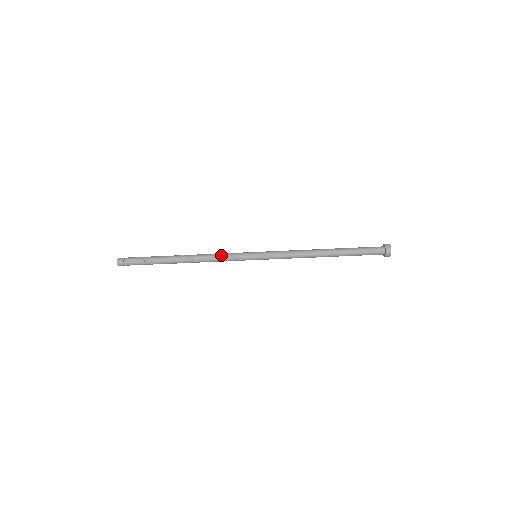
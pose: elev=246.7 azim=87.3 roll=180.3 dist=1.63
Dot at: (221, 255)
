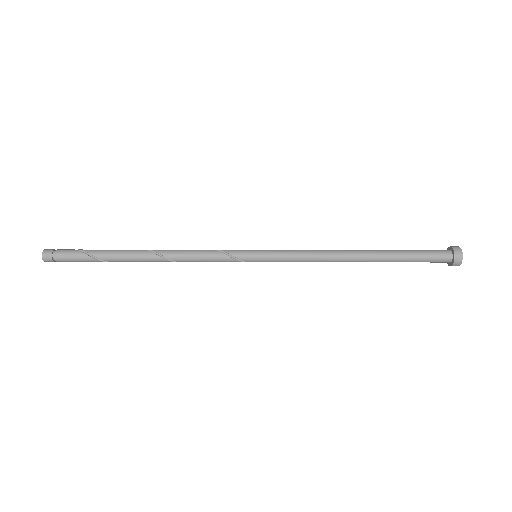
Dot at: (203, 250)
